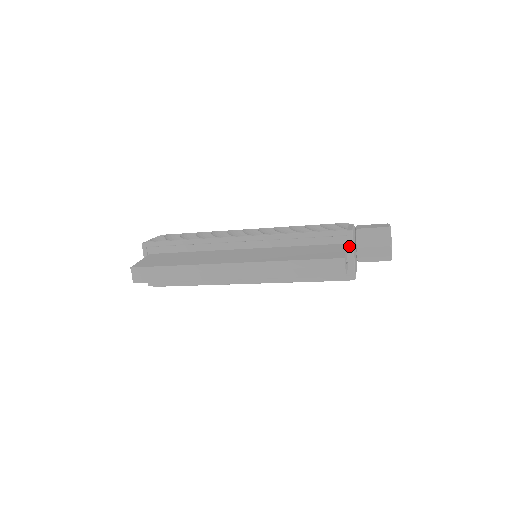
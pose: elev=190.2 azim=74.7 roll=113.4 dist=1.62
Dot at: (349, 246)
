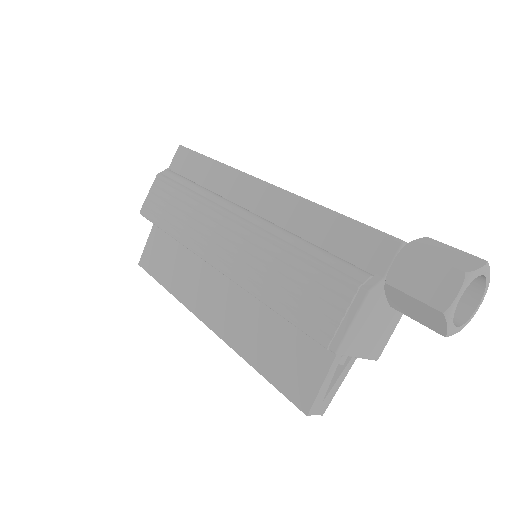
Dot at: occluded
